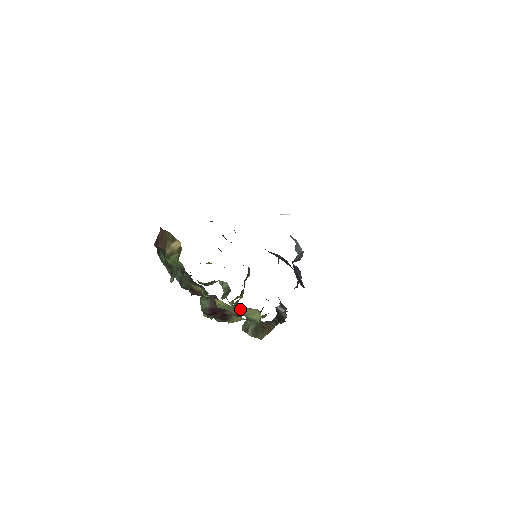
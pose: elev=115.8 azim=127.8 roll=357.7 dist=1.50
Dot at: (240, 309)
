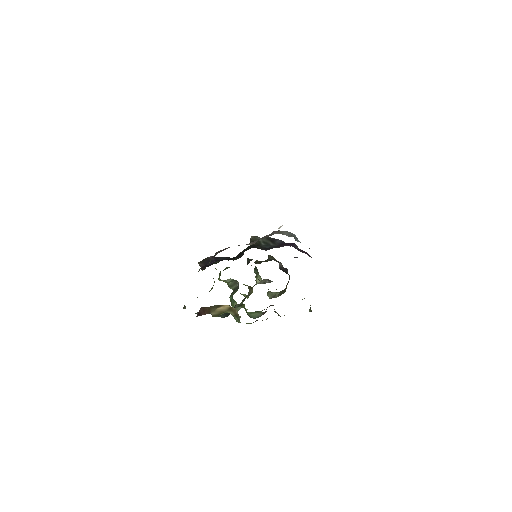
Dot at: occluded
